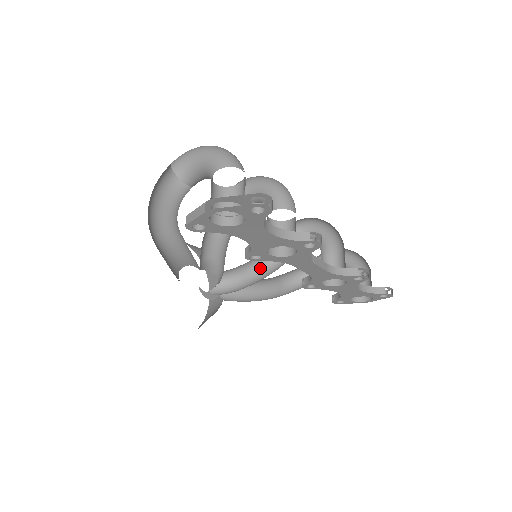
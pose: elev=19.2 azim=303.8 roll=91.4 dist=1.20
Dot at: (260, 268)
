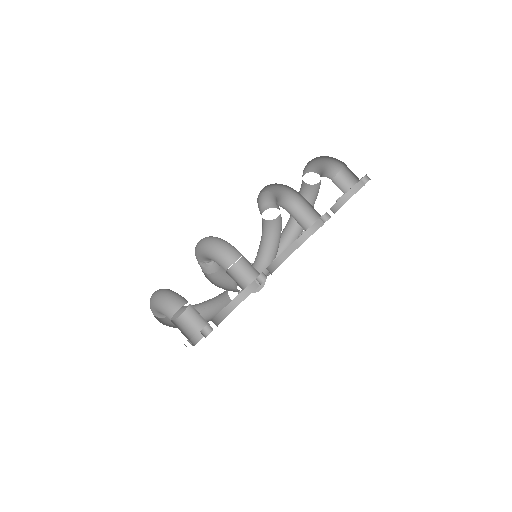
Dot at: (269, 246)
